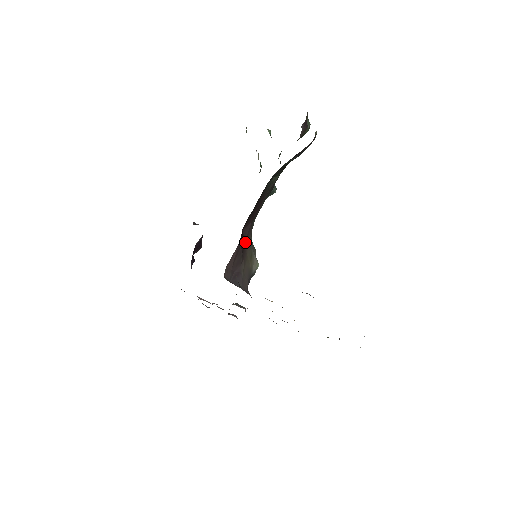
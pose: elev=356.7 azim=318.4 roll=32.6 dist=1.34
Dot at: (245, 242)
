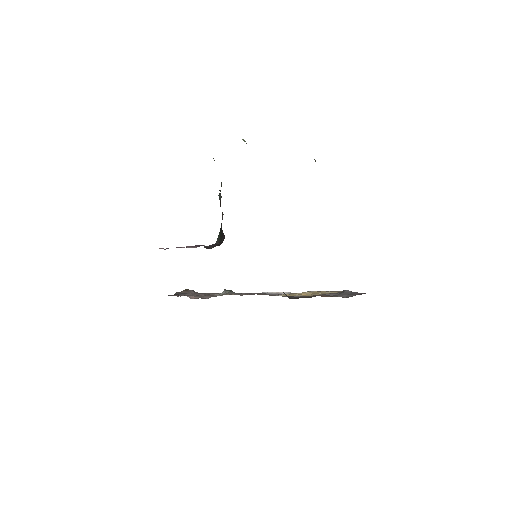
Dot at: occluded
